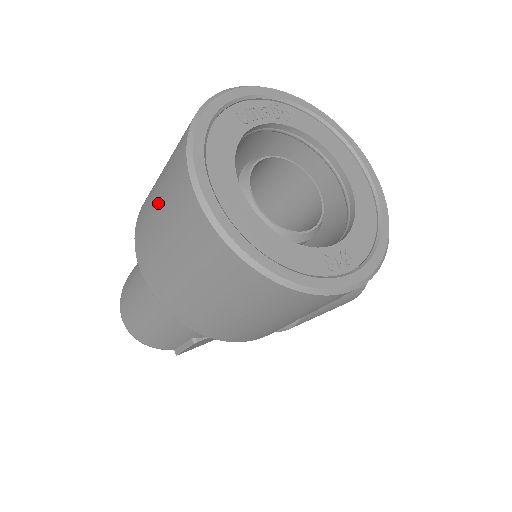
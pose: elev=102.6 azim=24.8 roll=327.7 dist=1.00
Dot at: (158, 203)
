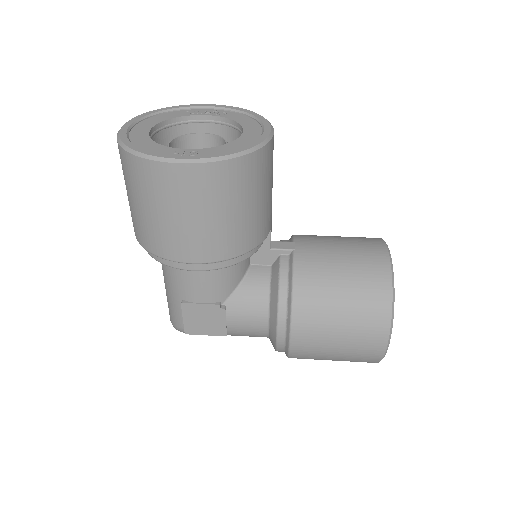
Dot at: occluded
